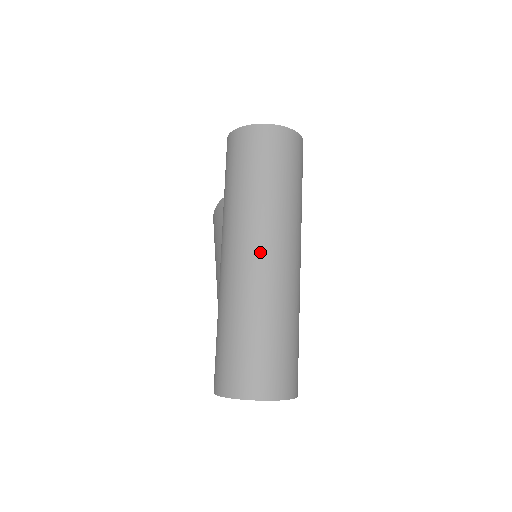
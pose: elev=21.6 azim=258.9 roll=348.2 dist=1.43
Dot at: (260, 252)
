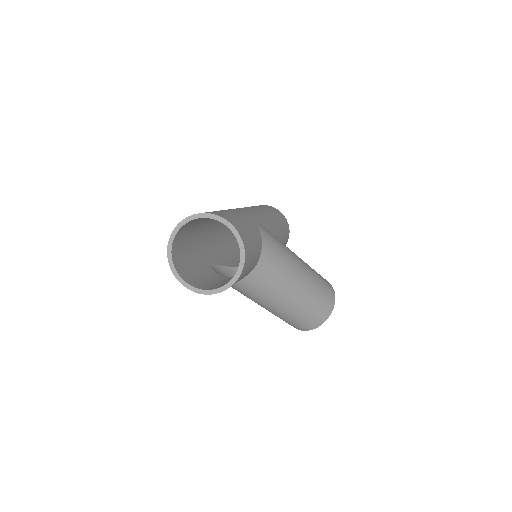
Dot at: occluded
